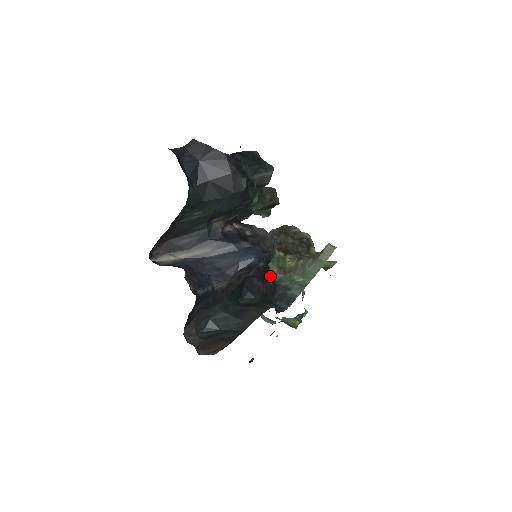
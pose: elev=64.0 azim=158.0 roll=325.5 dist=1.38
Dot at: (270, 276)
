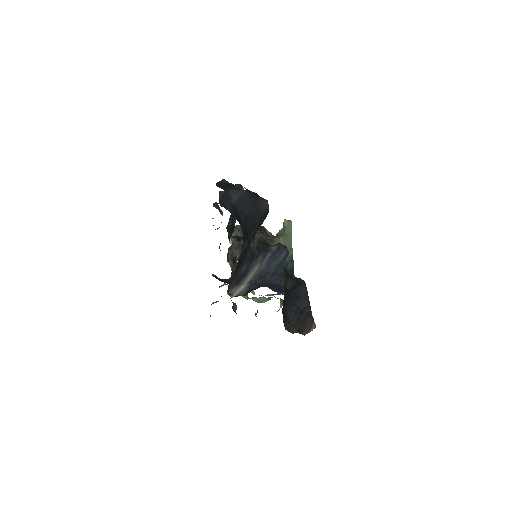
Dot at: occluded
